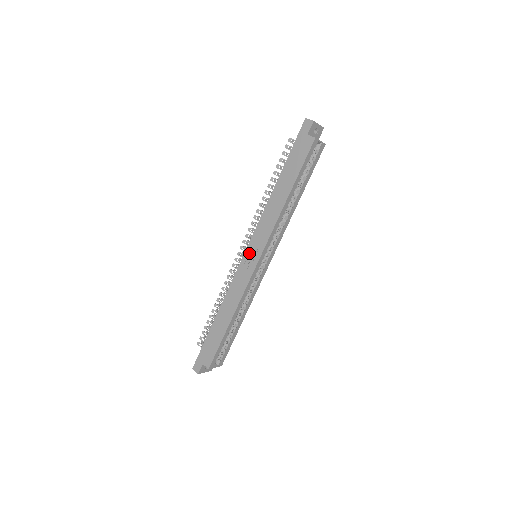
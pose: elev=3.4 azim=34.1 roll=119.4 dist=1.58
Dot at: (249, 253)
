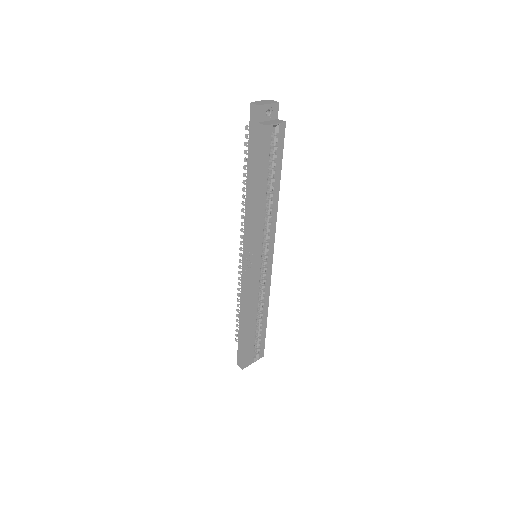
Dot at: (246, 257)
